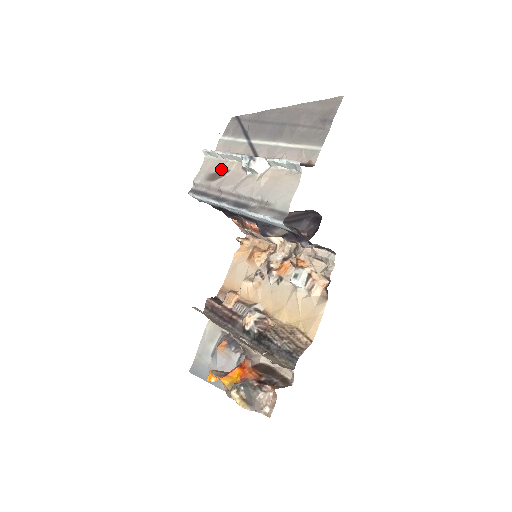
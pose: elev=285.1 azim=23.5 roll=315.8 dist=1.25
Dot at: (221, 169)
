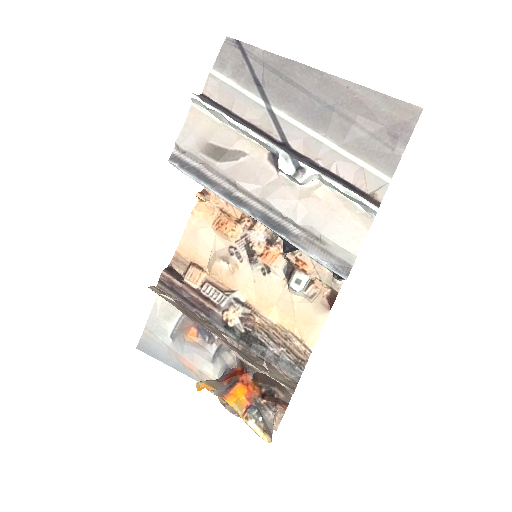
Dot at: (231, 146)
